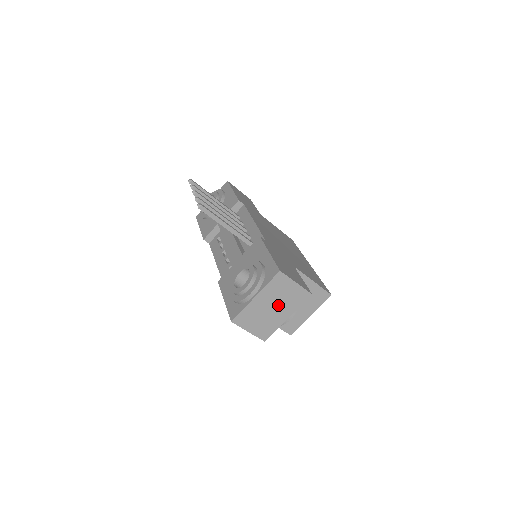
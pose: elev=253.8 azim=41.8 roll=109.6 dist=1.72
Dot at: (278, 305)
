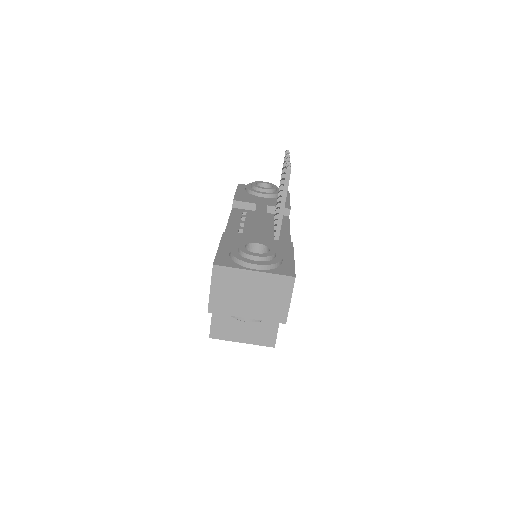
Dot at: (257, 299)
